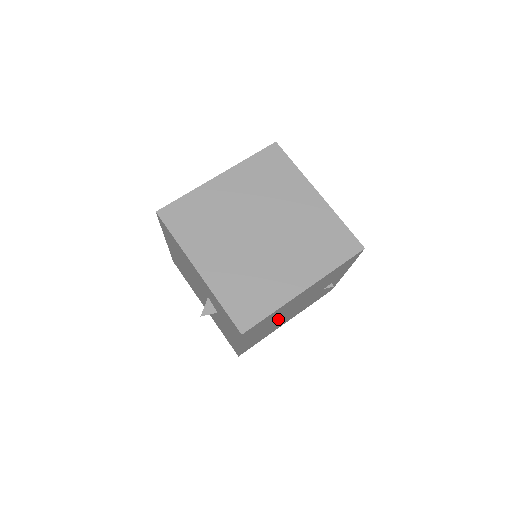
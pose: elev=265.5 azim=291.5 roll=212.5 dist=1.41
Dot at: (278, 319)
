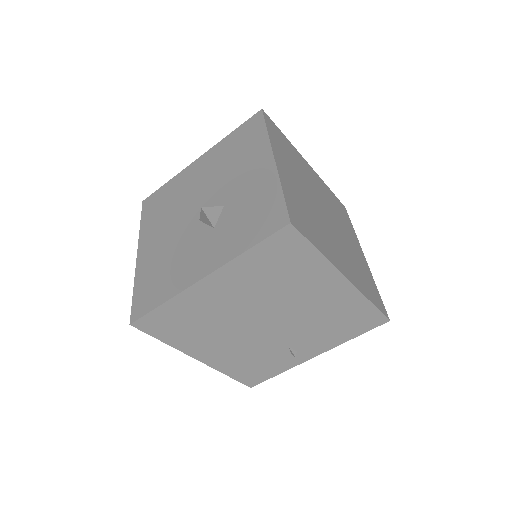
Dot at: (252, 307)
